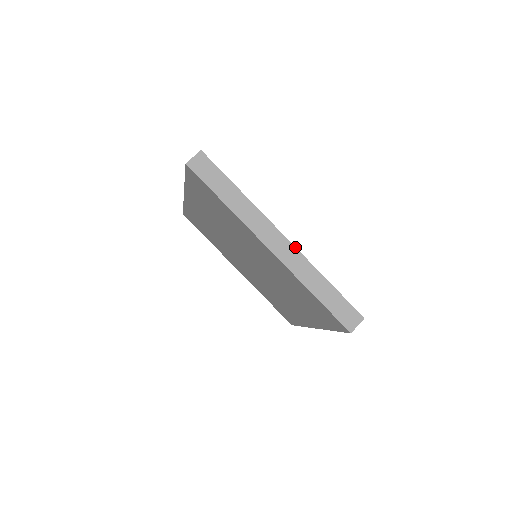
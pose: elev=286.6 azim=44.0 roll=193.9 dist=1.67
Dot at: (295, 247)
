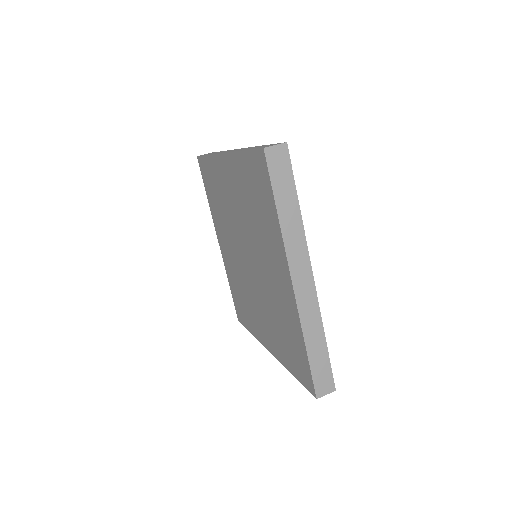
Dot at: occluded
